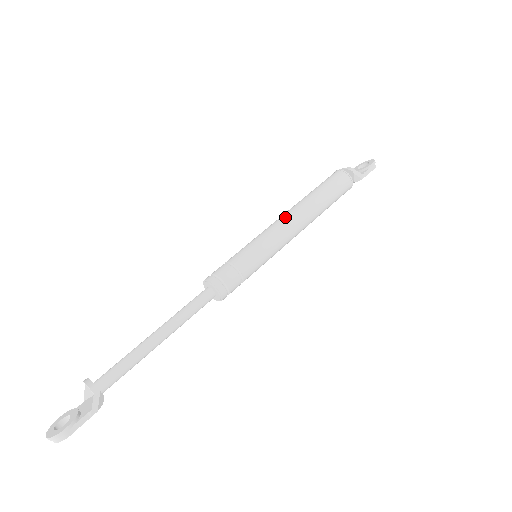
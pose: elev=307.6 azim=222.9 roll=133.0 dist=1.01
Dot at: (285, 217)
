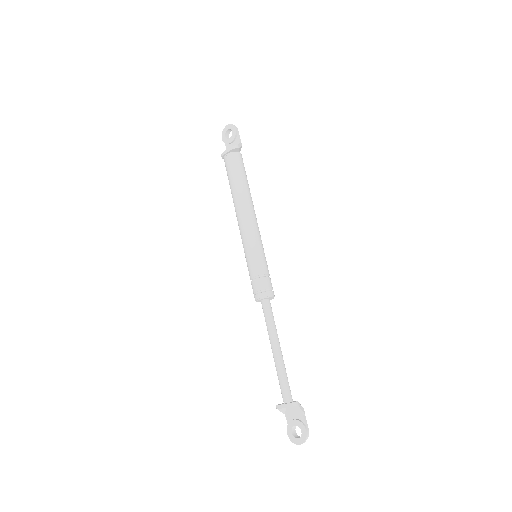
Dot at: (244, 218)
